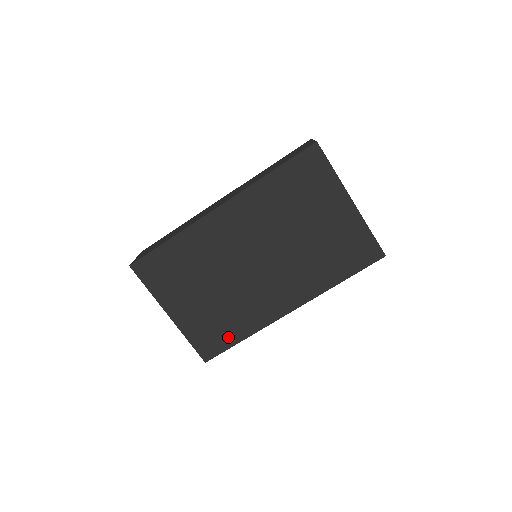
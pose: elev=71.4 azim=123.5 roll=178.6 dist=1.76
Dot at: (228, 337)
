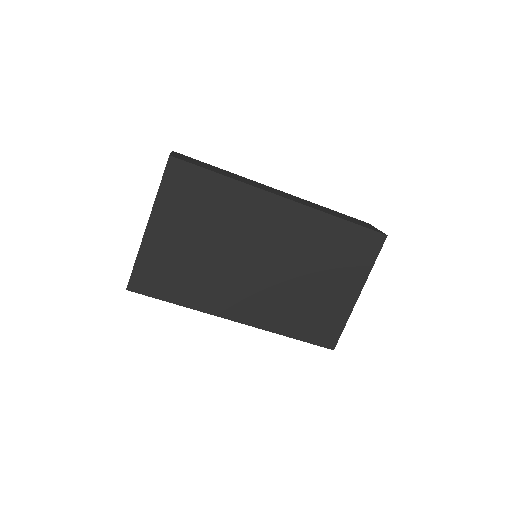
Dot at: (169, 290)
